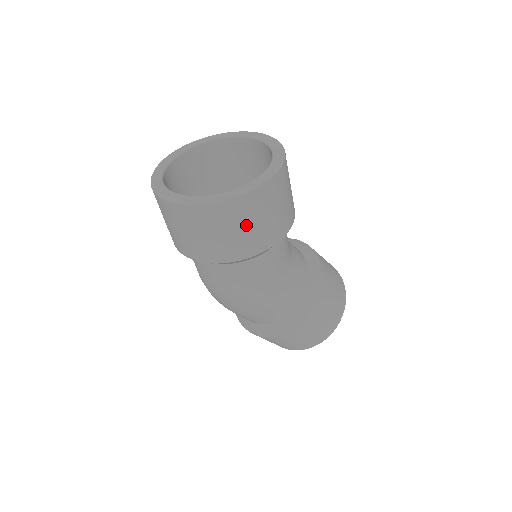
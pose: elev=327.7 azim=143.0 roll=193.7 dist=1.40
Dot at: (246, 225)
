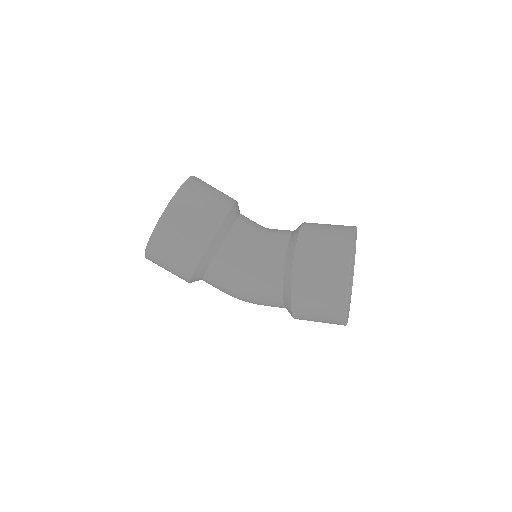
Dot at: (167, 263)
